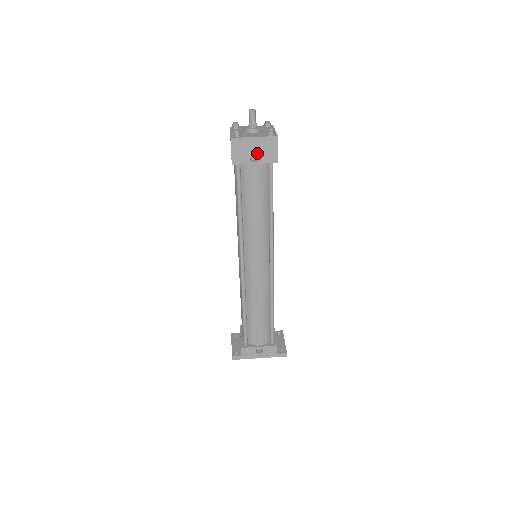
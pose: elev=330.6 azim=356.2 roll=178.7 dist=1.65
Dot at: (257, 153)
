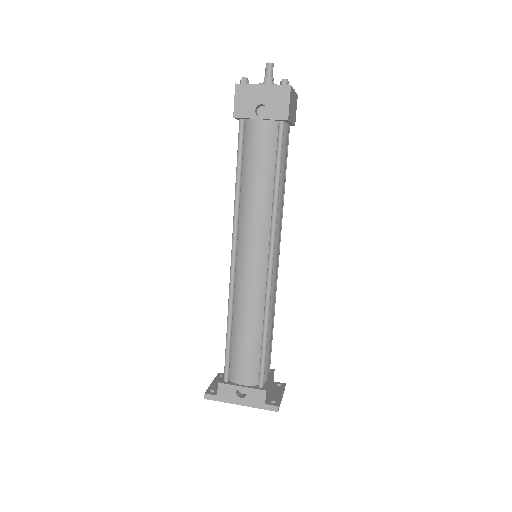
Dot at: (266, 109)
